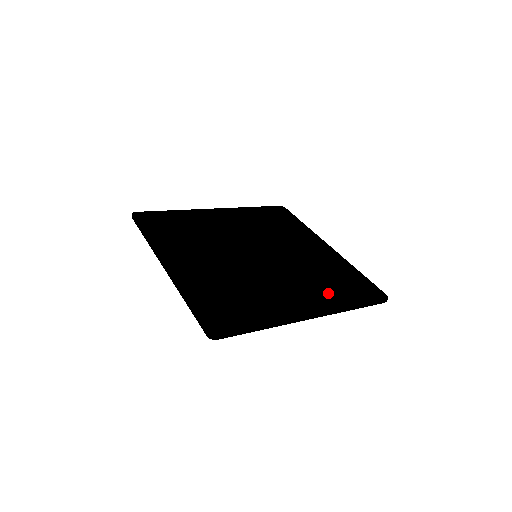
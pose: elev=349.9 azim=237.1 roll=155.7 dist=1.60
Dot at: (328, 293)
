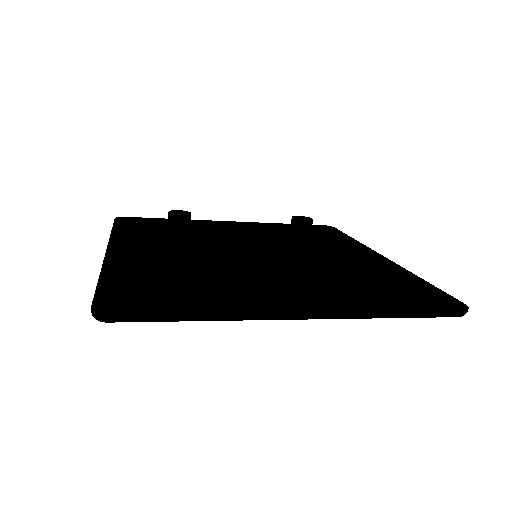
Dot at: (350, 292)
